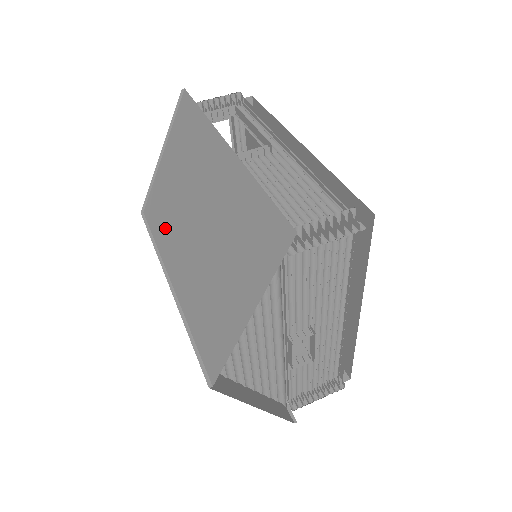
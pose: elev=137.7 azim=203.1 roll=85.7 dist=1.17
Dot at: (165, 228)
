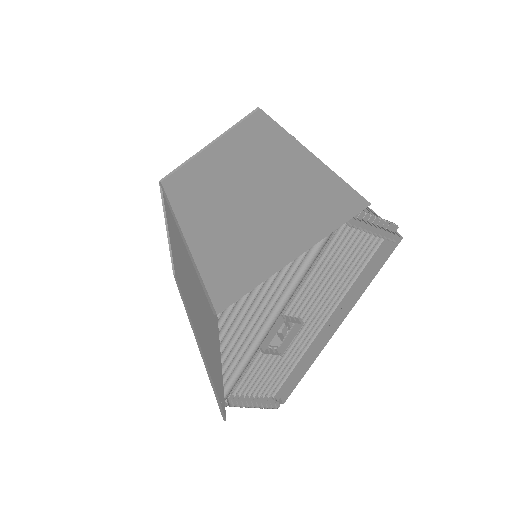
Dot at: (192, 195)
